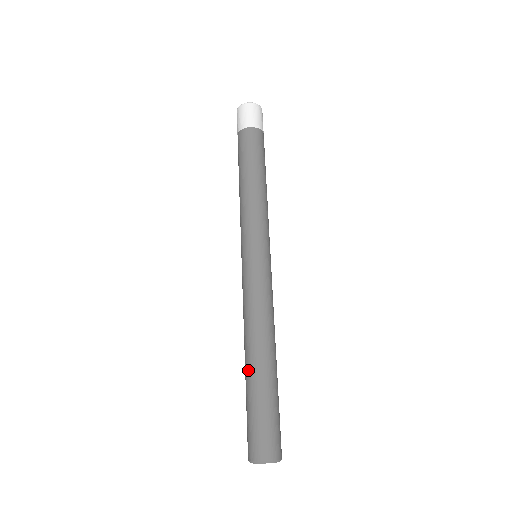
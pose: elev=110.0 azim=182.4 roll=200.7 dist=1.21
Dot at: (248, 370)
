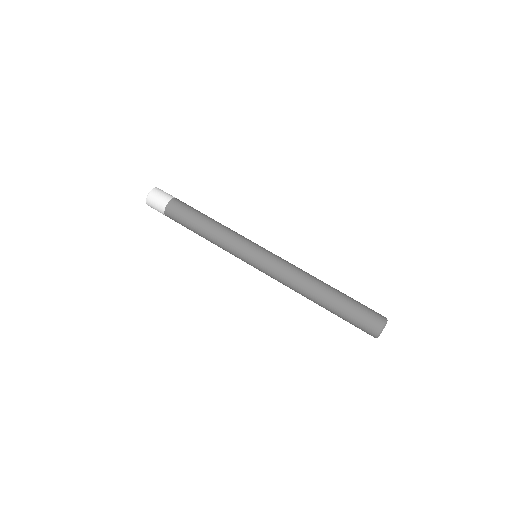
Dot at: (324, 306)
